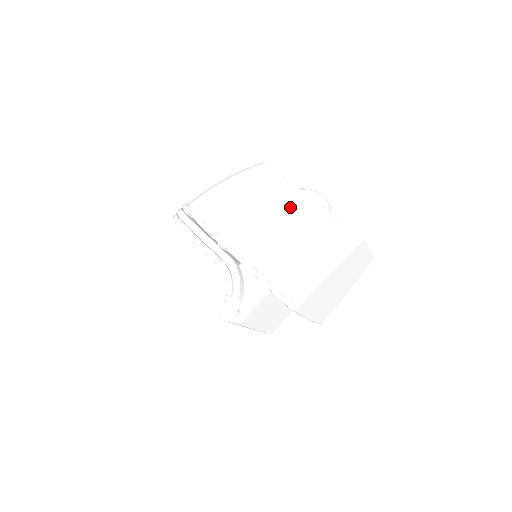
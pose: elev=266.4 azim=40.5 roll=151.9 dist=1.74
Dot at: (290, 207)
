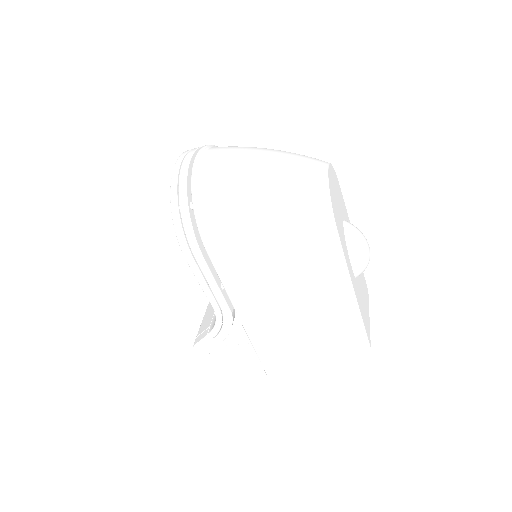
Dot at: (325, 293)
